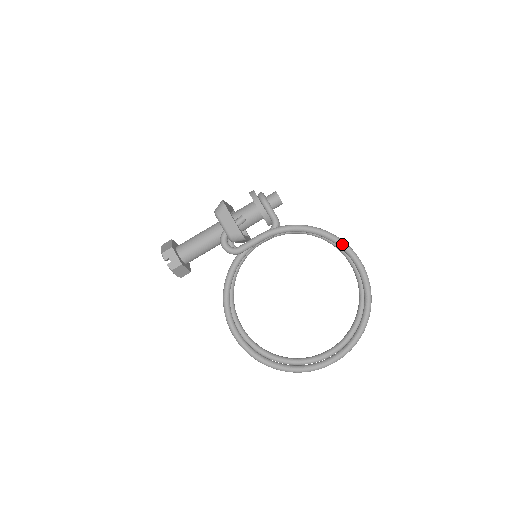
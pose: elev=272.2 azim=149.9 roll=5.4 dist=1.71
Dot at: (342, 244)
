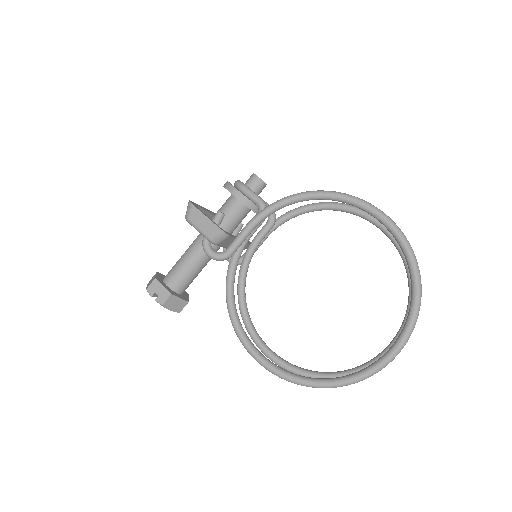
Dot at: (348, 198)
